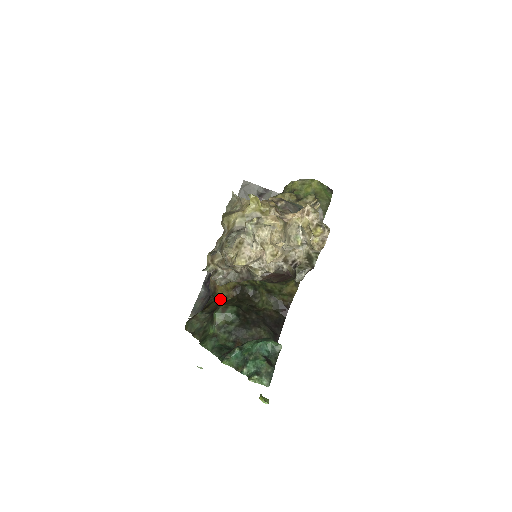
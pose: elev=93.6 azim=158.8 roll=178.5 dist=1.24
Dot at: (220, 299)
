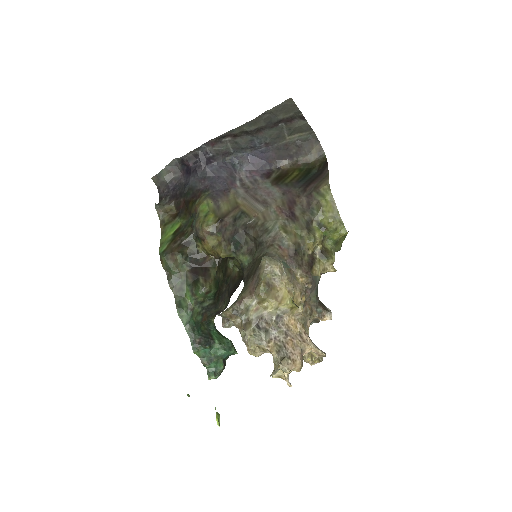
Dot at: (202, 249)
